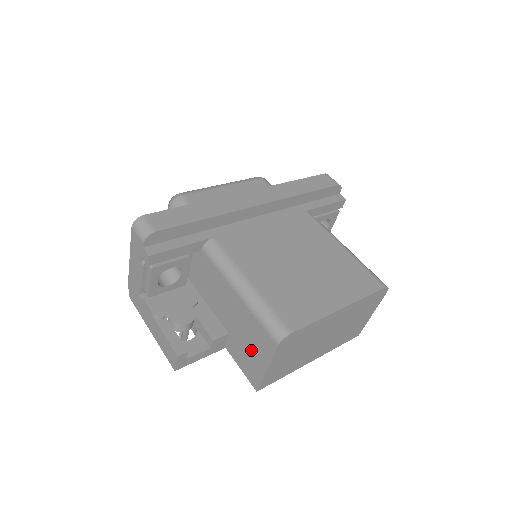
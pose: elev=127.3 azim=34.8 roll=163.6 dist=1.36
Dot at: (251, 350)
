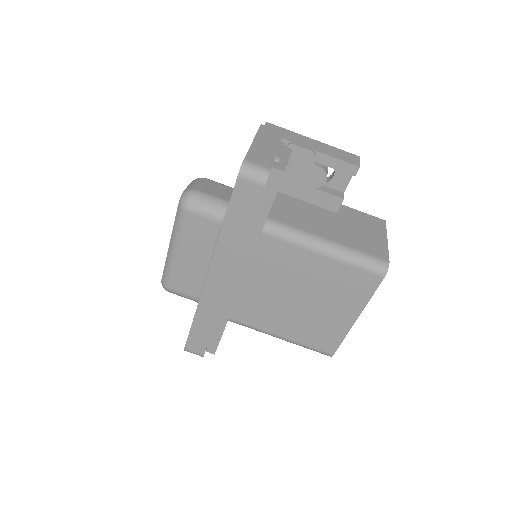
Dot at: occluded
